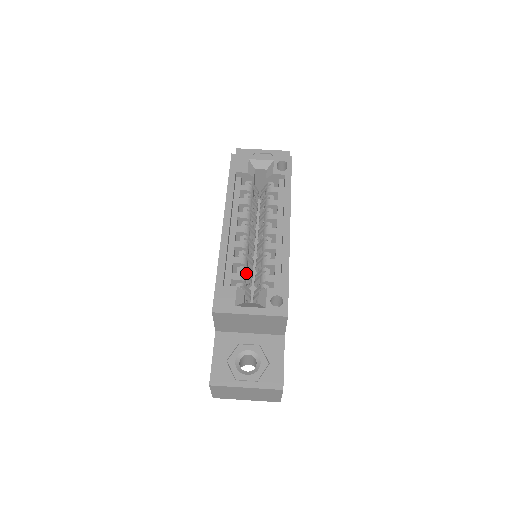
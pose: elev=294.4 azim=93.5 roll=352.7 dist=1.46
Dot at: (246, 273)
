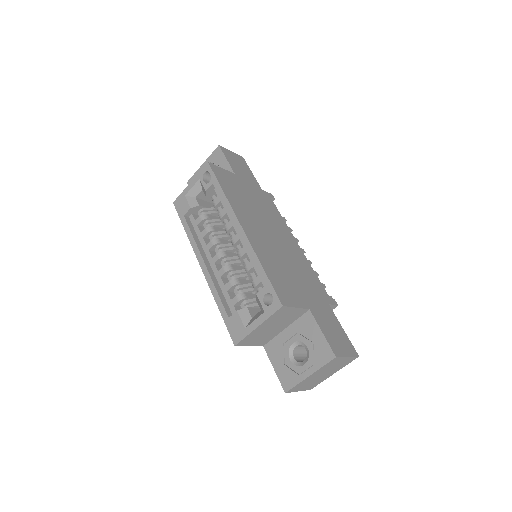
Dot at: occluded
